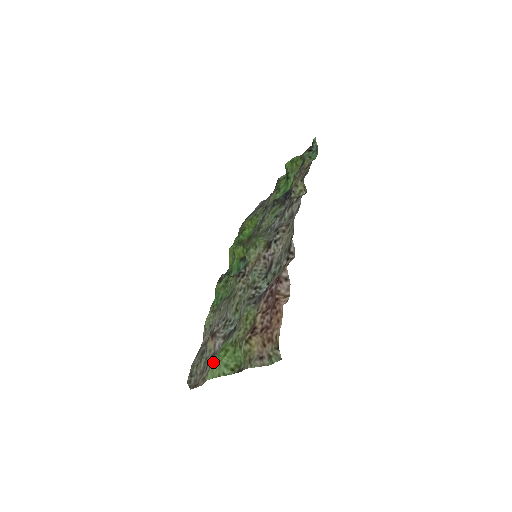
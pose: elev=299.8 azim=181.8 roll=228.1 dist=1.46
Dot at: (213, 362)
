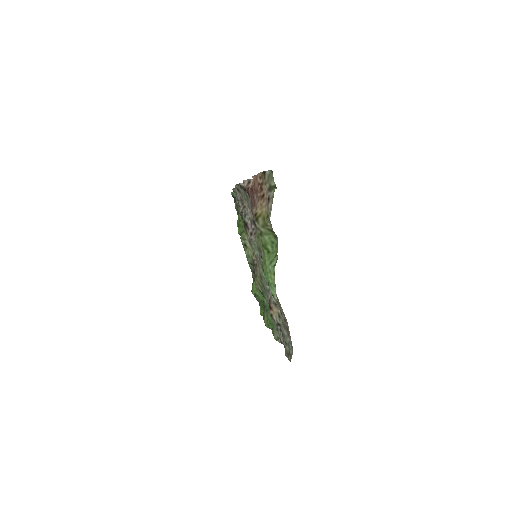
Dot at: occluded
